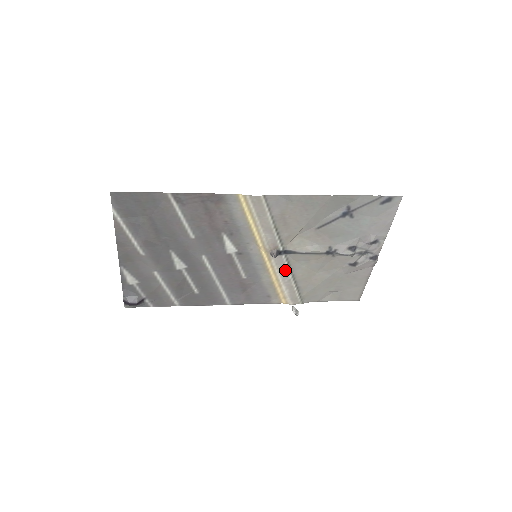
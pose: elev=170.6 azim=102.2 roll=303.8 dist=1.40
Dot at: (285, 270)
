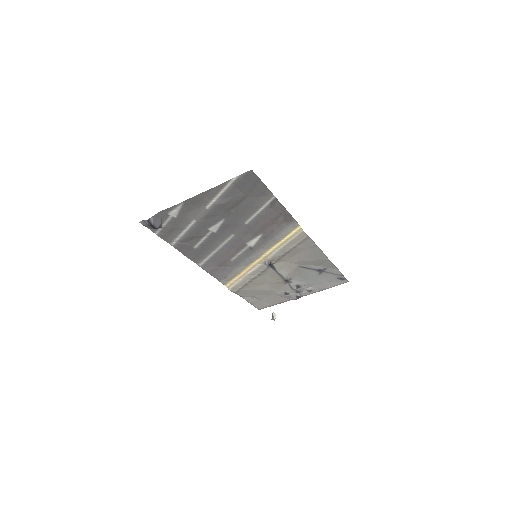
Dot at: (256, 273)
